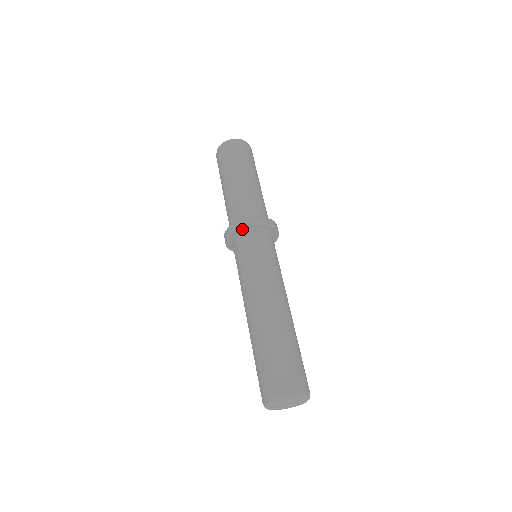
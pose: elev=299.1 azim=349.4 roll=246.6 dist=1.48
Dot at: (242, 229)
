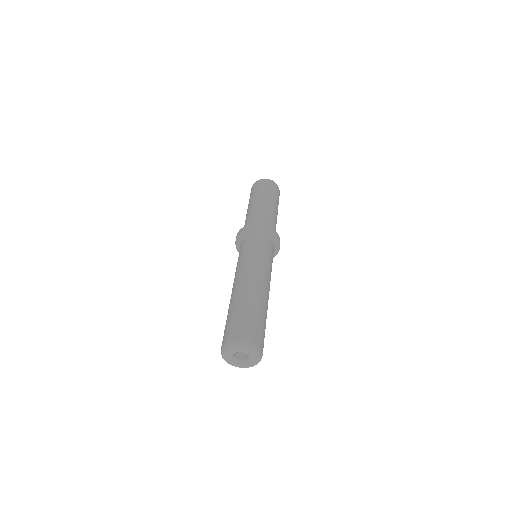
Dot at: (262, 230)
